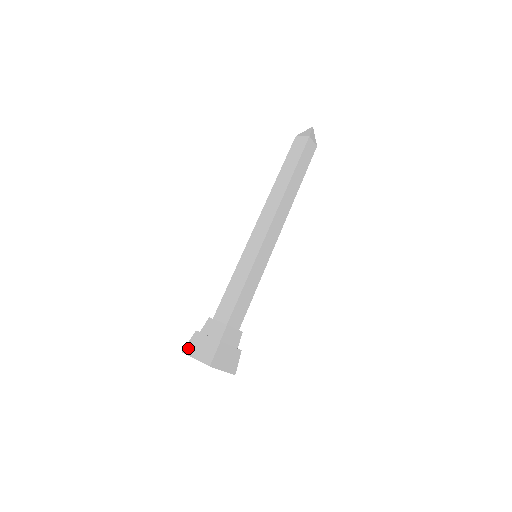
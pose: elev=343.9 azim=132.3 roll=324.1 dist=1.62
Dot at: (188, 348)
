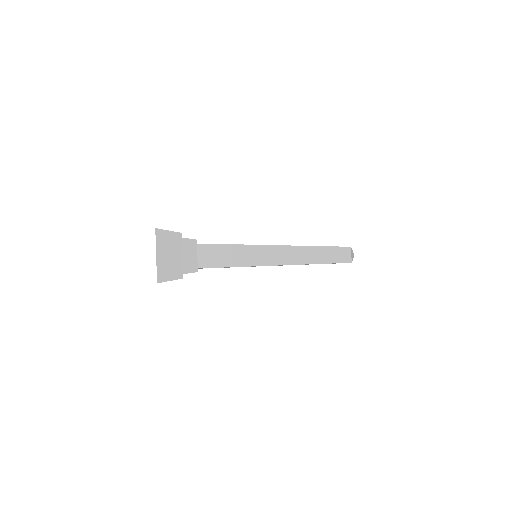
Dot at: occluded
